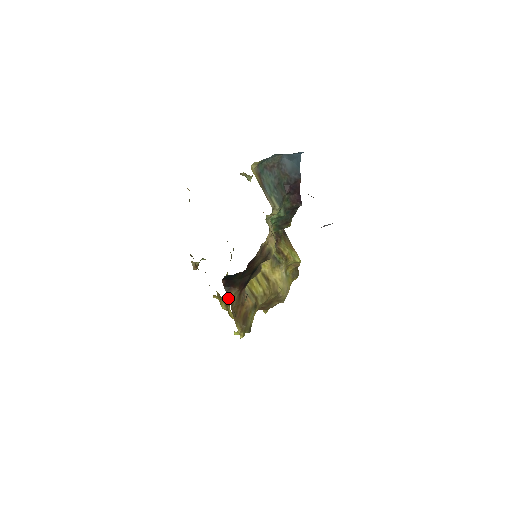
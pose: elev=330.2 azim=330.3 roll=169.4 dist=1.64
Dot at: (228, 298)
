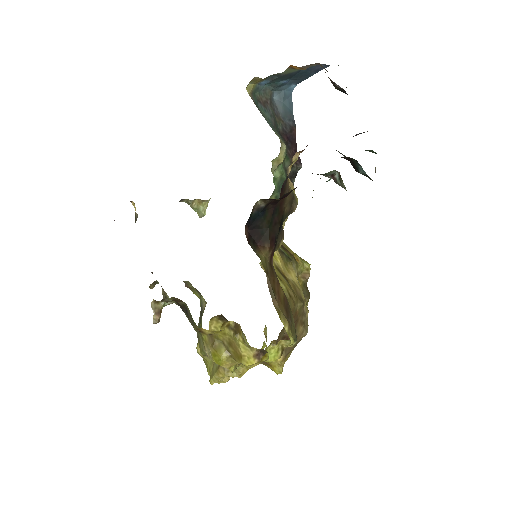
Dot at: occluded
